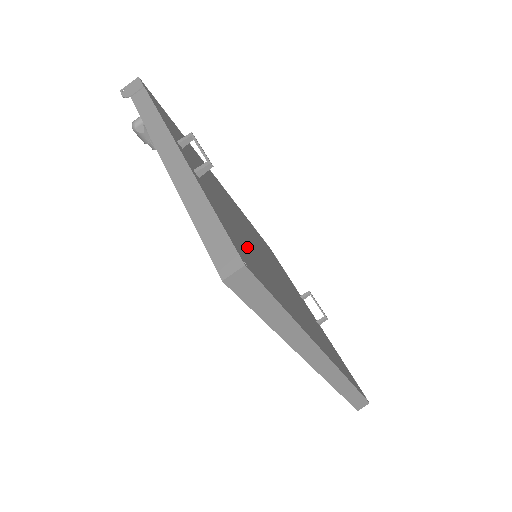
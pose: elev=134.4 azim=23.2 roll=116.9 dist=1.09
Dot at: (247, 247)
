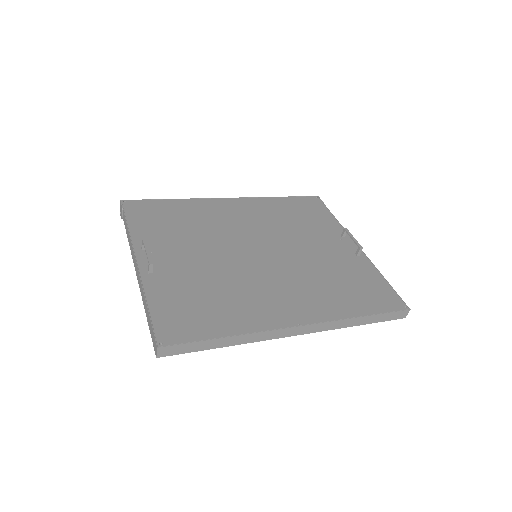
Dot at: (198, 298)
